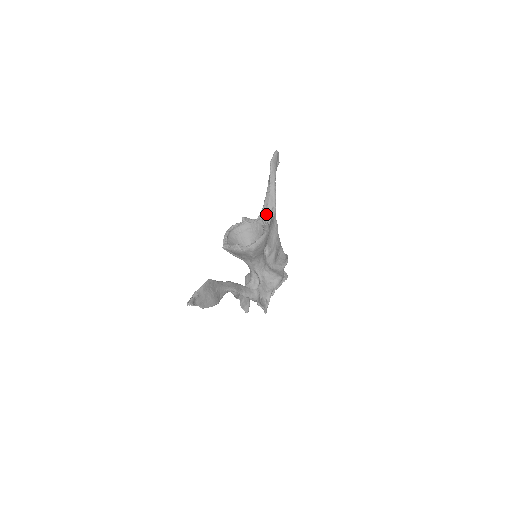
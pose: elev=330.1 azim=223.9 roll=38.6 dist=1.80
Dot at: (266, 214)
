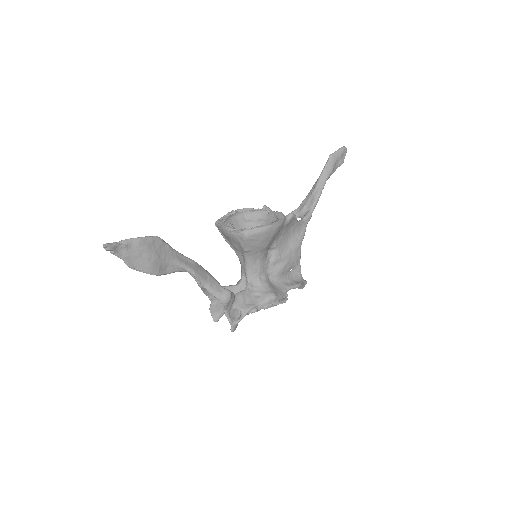
Dot at: (298, 216)
